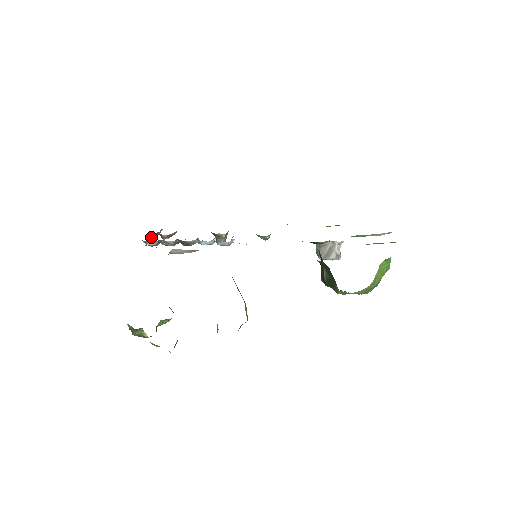
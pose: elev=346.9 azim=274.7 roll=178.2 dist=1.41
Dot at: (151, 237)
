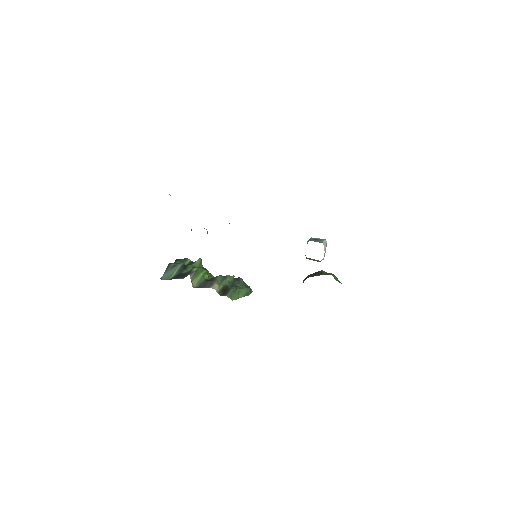
Dot at: occluded
